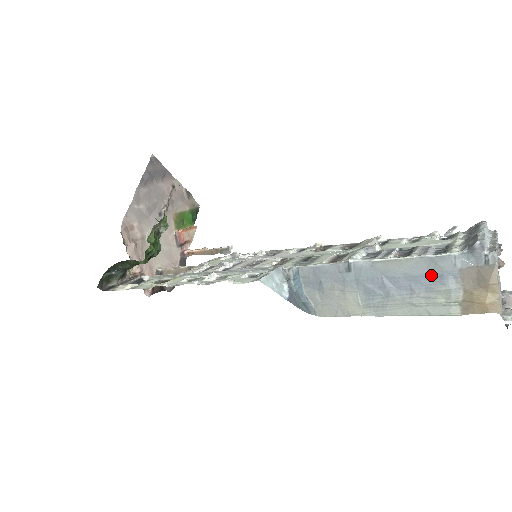
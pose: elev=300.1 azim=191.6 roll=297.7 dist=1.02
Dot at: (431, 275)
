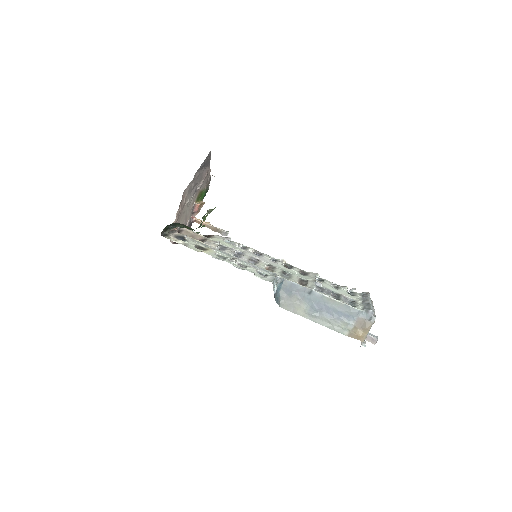
Dot at: (345, 314)
